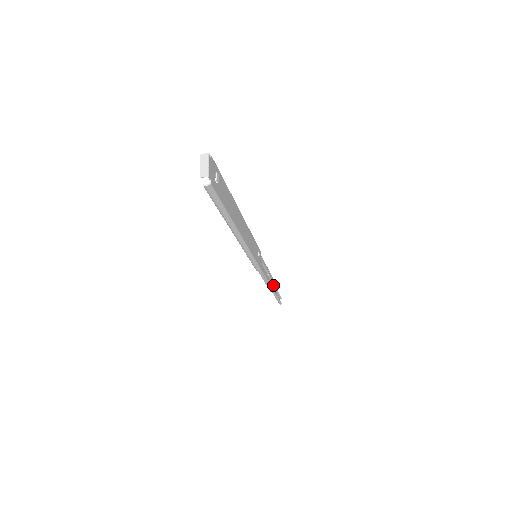
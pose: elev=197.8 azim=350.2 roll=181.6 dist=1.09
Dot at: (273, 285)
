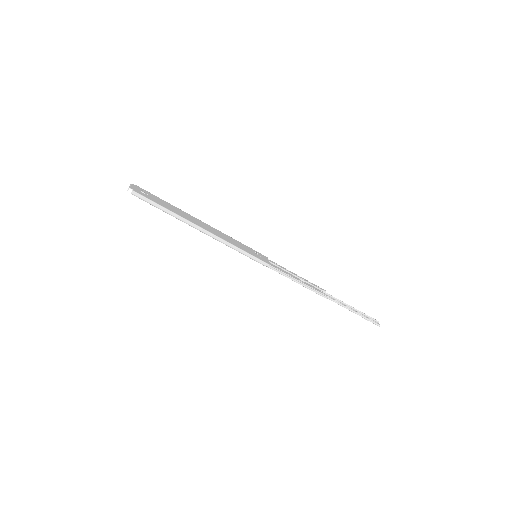
Dot at: (334, 298)
